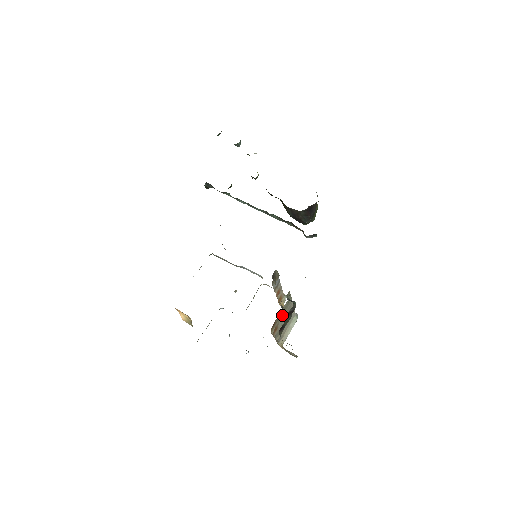
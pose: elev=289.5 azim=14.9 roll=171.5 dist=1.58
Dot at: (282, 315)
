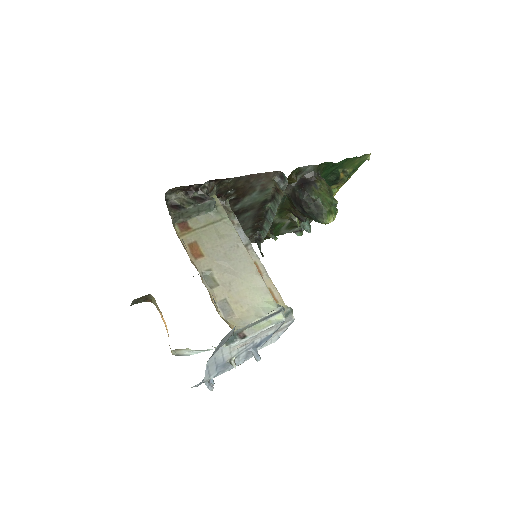
Dot at: (210, 235)
